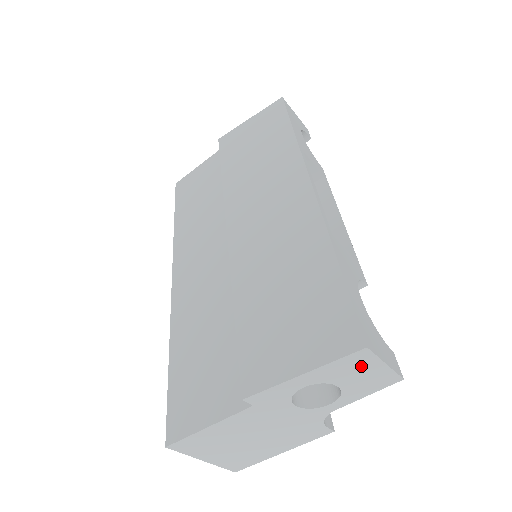
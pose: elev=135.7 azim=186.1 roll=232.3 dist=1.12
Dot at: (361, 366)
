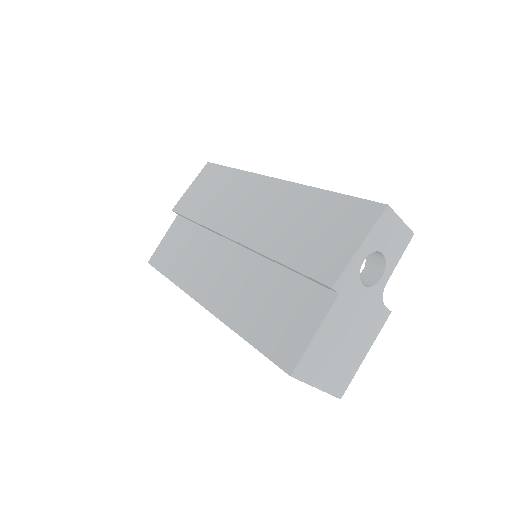
Dot at: (389, 226)
